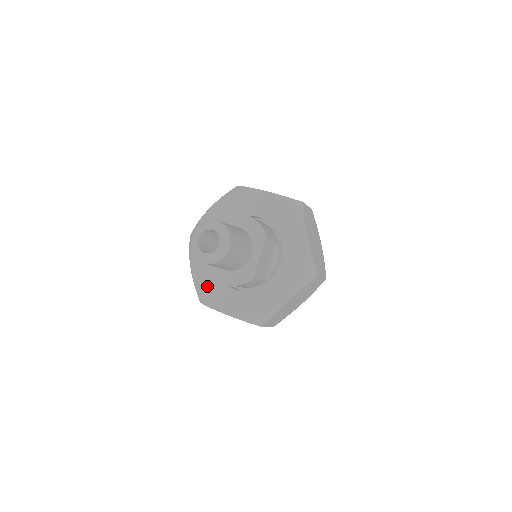
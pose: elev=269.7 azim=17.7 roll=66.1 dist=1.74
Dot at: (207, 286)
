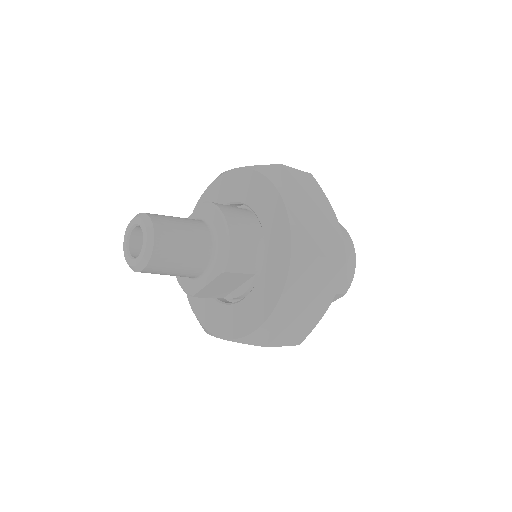
Dot at: occluded
